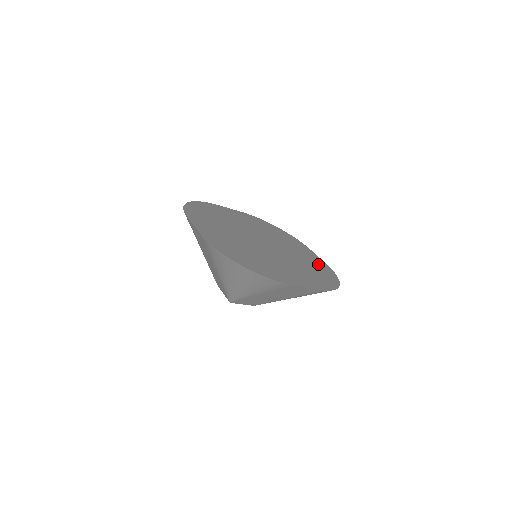
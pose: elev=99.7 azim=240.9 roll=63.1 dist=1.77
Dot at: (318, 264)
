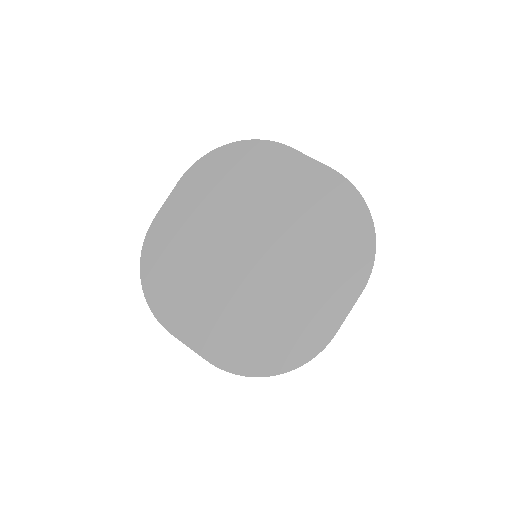
Dot at: (324, 193)
